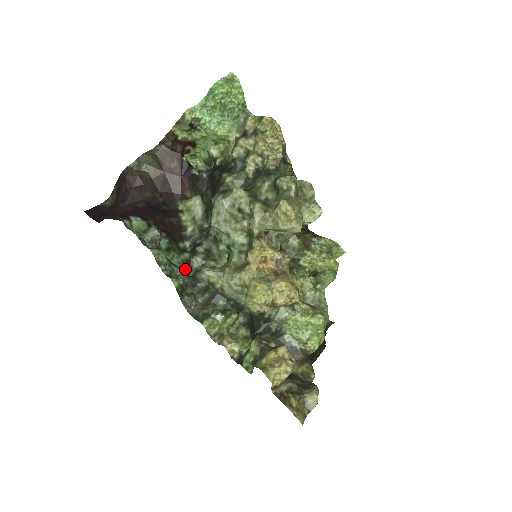
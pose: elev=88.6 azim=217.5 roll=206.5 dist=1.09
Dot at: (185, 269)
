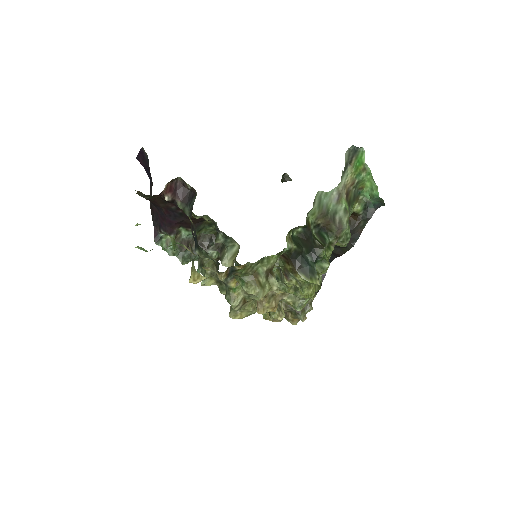
Dot at: occluded
